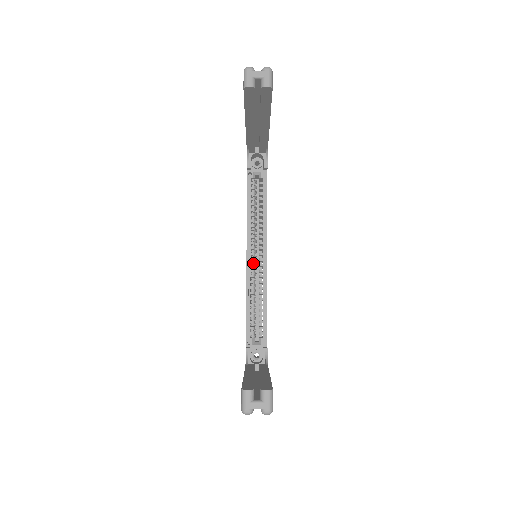
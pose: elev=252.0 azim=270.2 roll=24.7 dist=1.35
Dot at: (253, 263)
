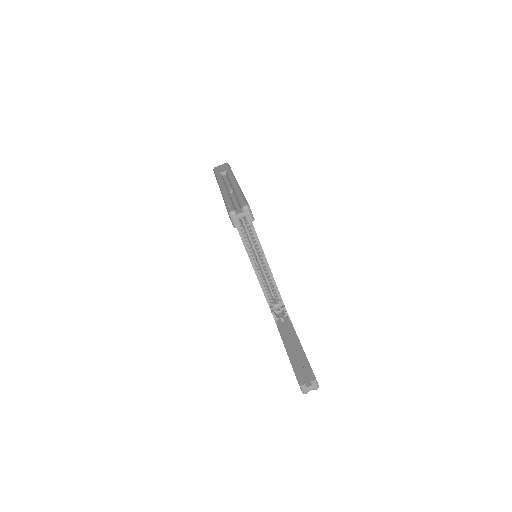
Dot at: (255, 259)
